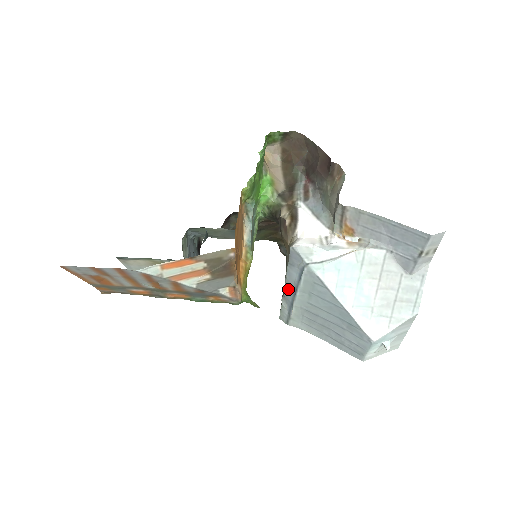
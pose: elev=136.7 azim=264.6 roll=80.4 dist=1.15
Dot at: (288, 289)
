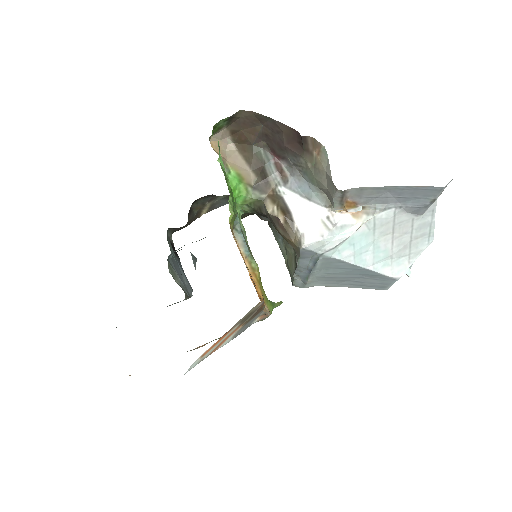
Dot at: (300, 270)
